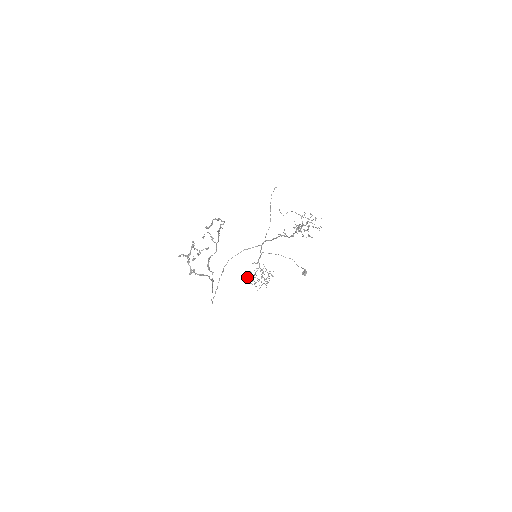
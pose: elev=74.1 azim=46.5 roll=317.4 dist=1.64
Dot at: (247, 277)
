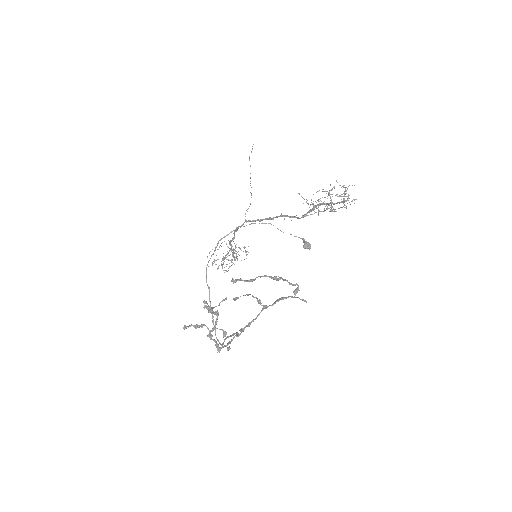
Dot at: occluded
